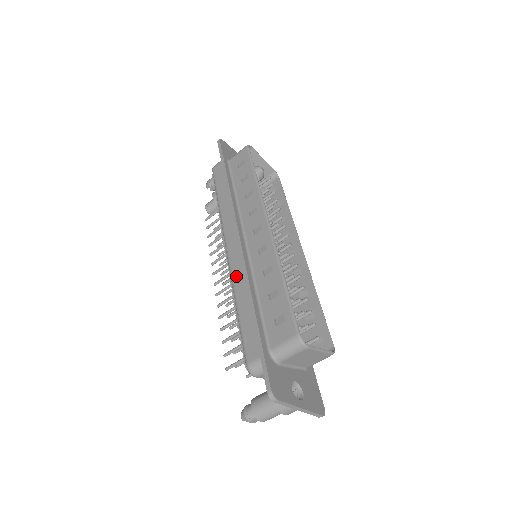
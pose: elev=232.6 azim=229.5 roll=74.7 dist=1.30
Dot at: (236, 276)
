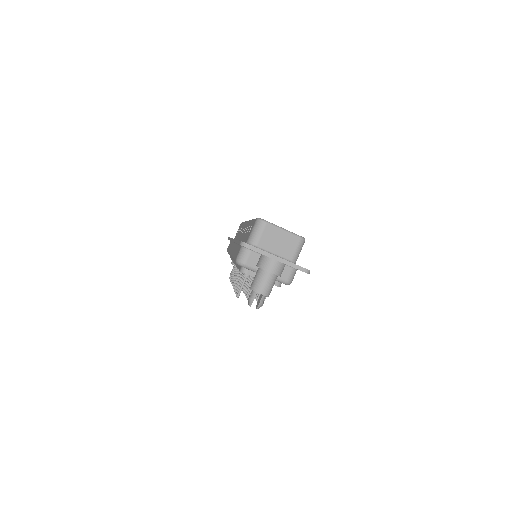
Dot at: occluded
